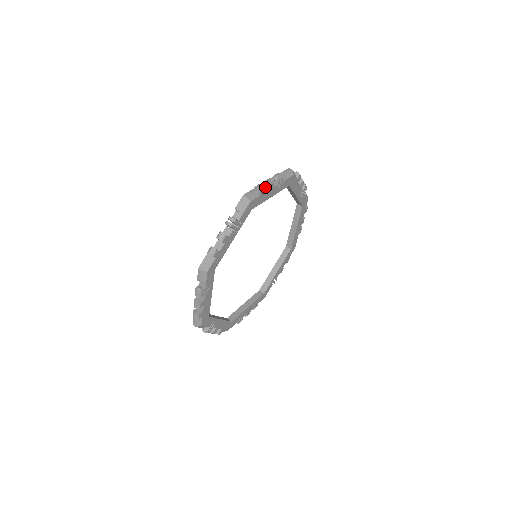
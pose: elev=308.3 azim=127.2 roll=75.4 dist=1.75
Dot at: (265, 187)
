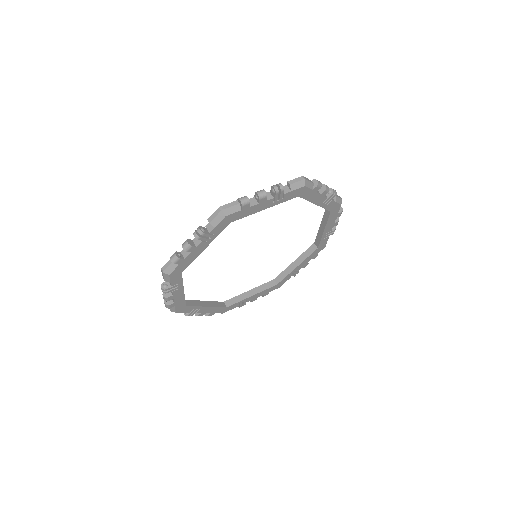
Dot at: (256, 199)
